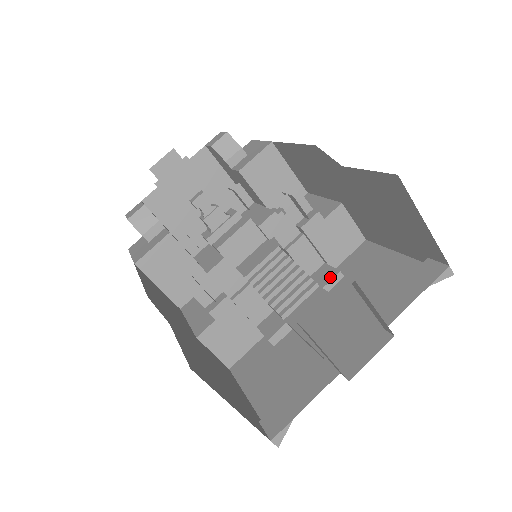
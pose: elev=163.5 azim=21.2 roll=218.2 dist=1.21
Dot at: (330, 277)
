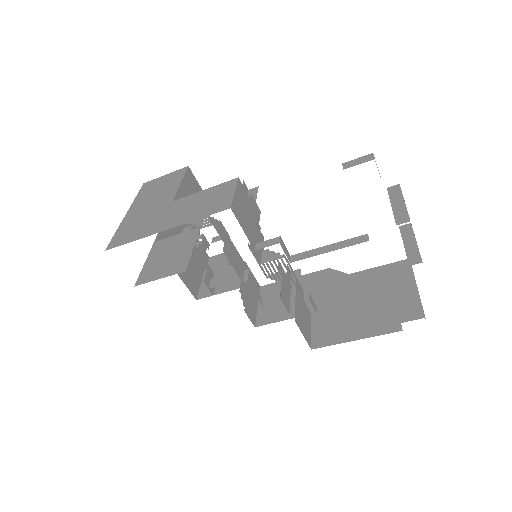
Dot at: occluded
